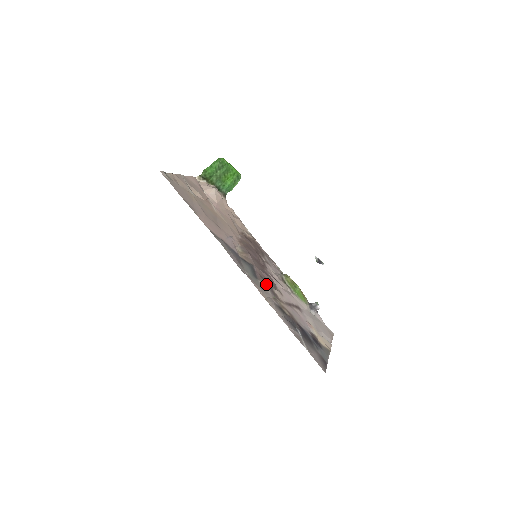
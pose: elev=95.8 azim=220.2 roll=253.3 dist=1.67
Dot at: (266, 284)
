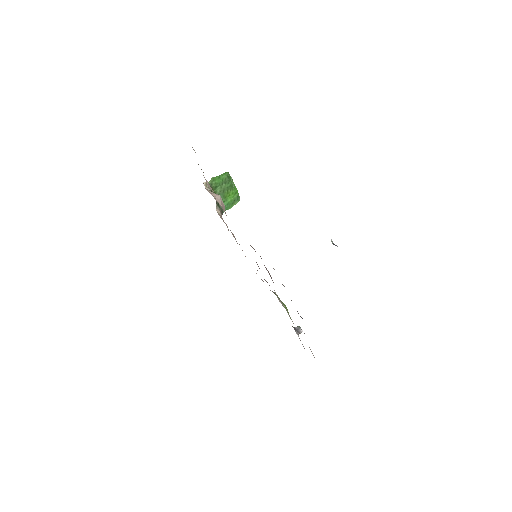
Dot at: occluded
